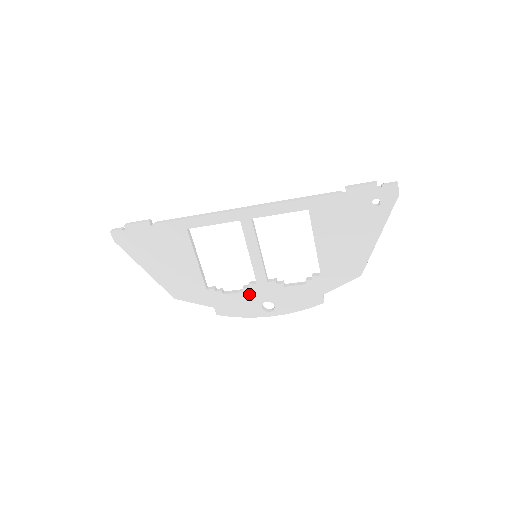
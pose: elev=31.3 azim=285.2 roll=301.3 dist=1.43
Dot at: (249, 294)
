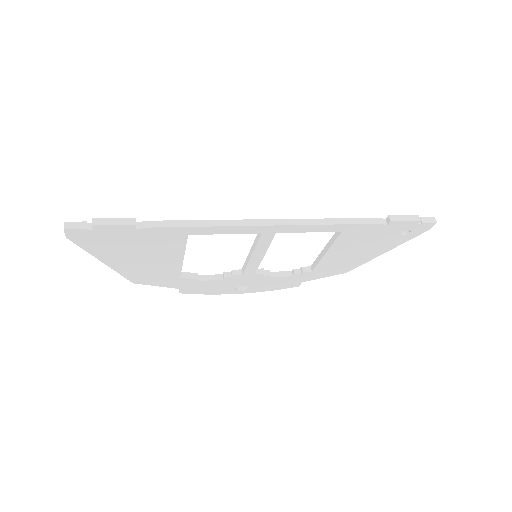
Dot at: (228, 281)
